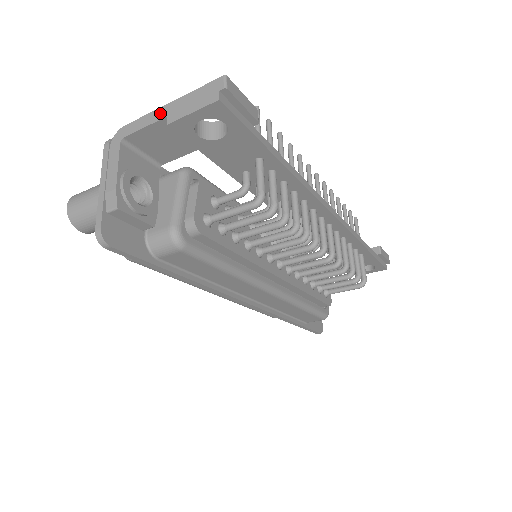
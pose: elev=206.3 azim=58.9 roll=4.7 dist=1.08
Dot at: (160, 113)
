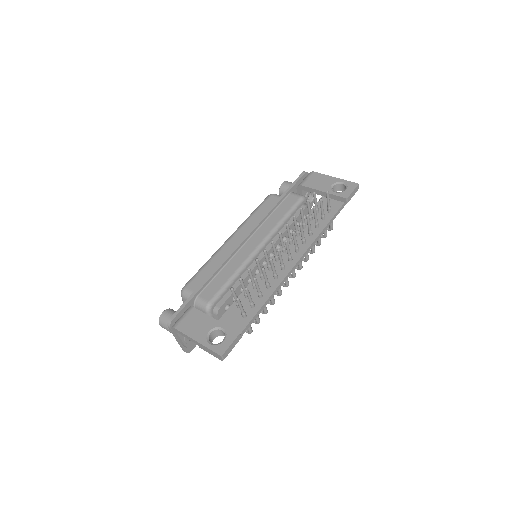
Dot at: (193, 341)
